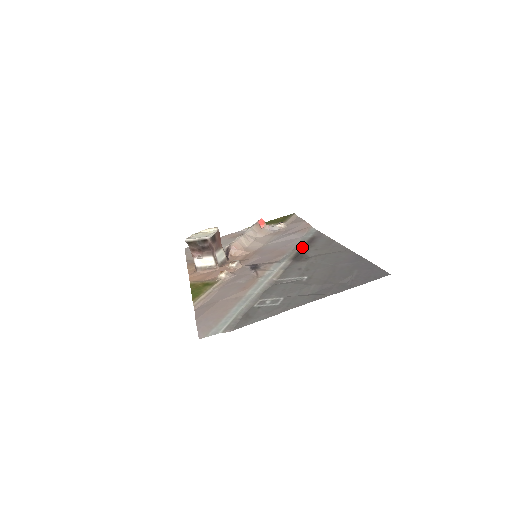
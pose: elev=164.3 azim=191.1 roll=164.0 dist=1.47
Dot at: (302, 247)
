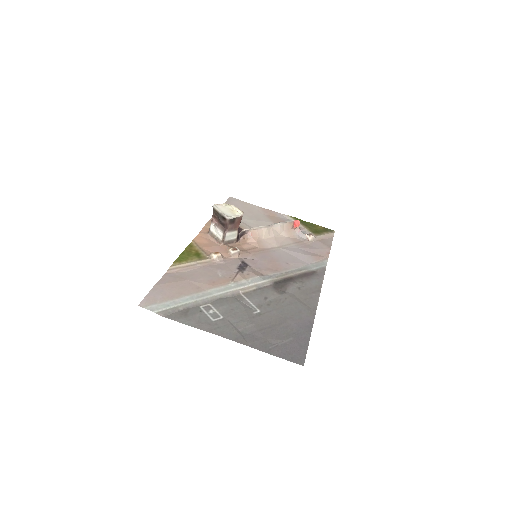
Dot at: (295, 276)
